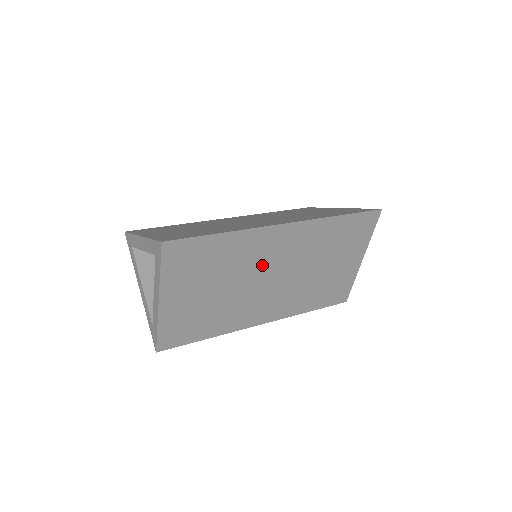
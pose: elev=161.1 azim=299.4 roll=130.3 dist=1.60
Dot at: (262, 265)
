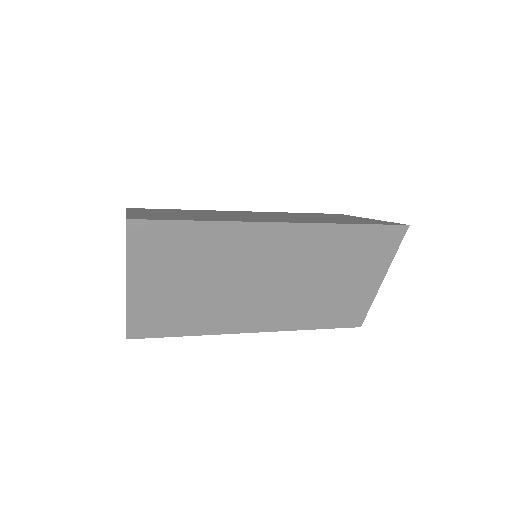
Dot at: (251, 266)
